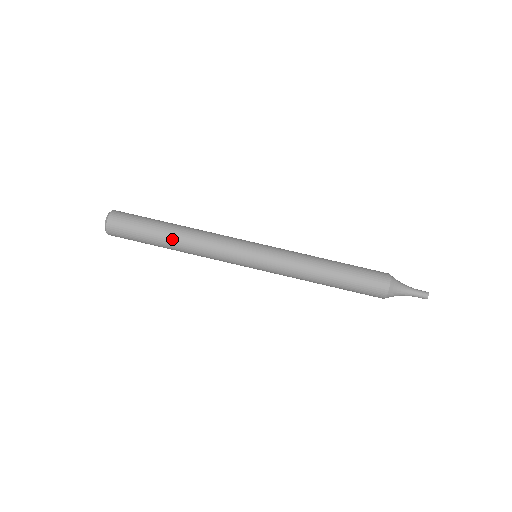
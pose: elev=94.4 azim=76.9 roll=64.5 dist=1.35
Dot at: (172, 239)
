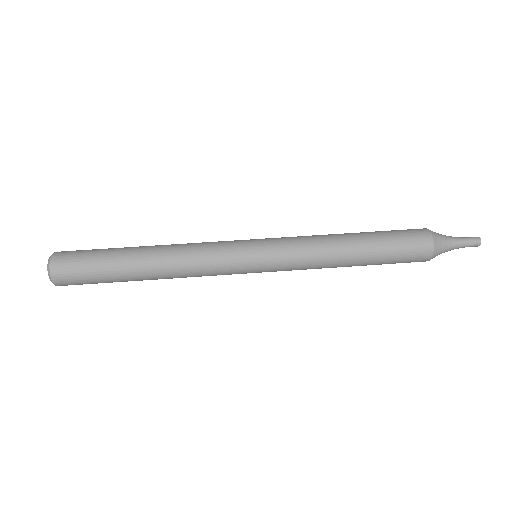
Dot at: (142, 253)
